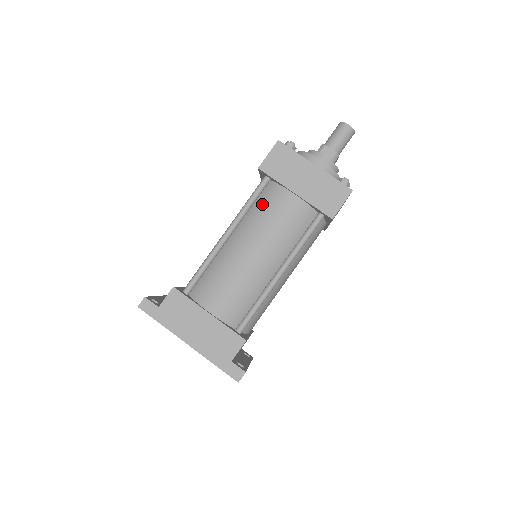
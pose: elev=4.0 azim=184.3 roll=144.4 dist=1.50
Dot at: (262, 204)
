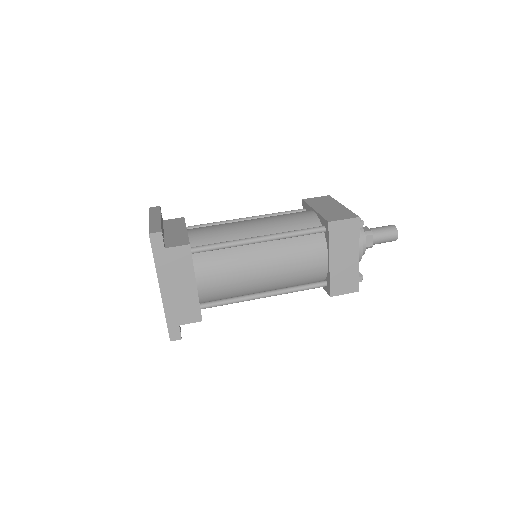
Dot at: (303, 244)
